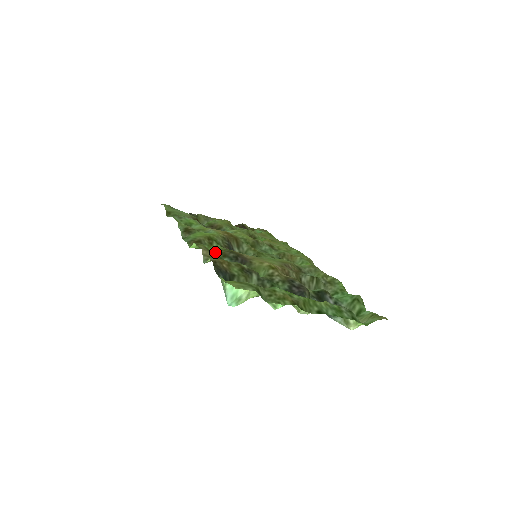
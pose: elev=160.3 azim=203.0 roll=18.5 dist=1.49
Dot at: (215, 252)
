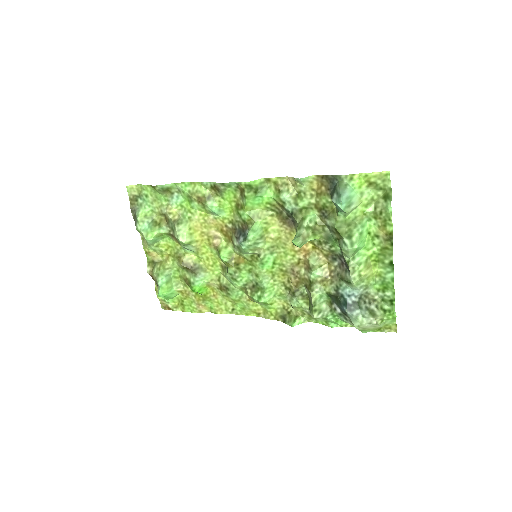
Dot at: (275, 198)
